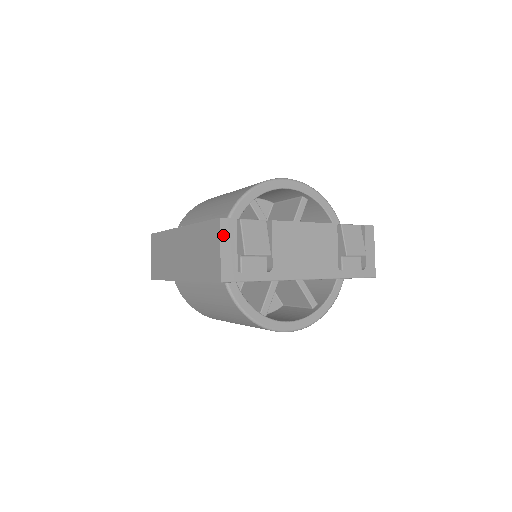
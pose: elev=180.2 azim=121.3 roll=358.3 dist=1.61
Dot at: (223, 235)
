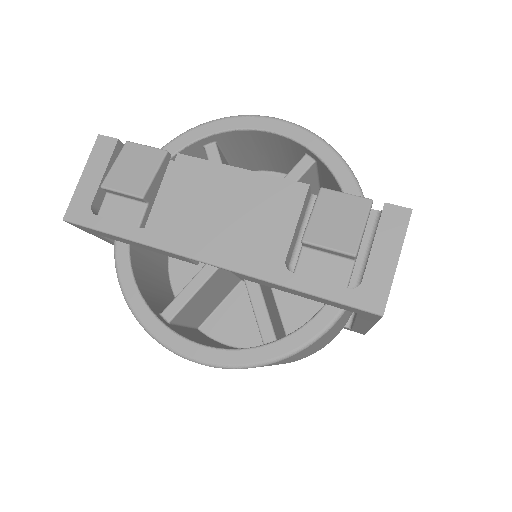
Dot at: (93, 158)
